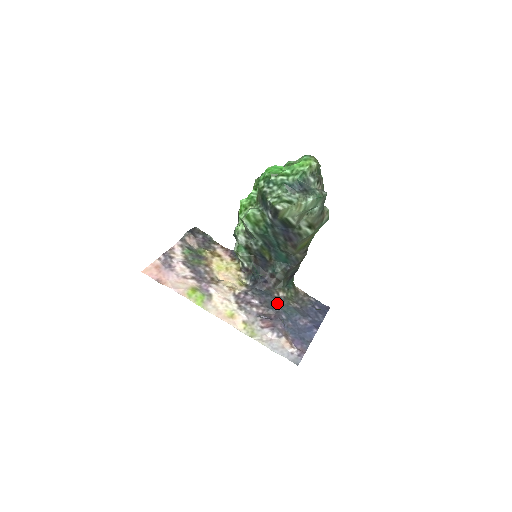
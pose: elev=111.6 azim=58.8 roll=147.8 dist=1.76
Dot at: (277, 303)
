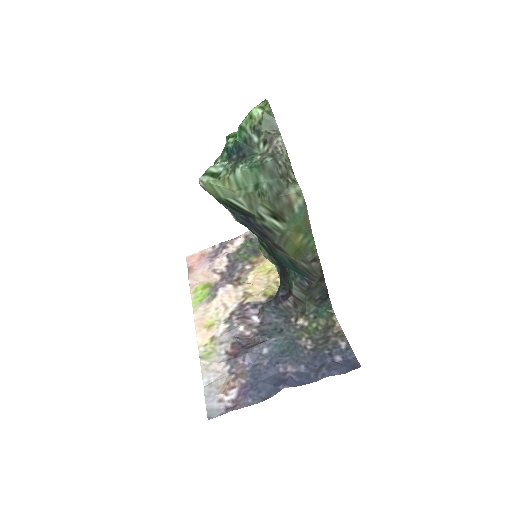
Dot at: (282, 331)
